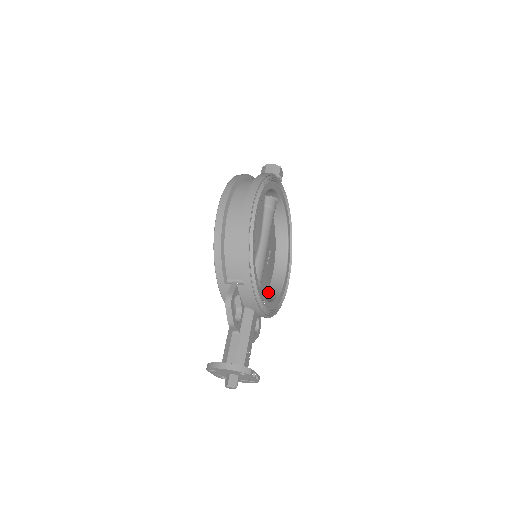
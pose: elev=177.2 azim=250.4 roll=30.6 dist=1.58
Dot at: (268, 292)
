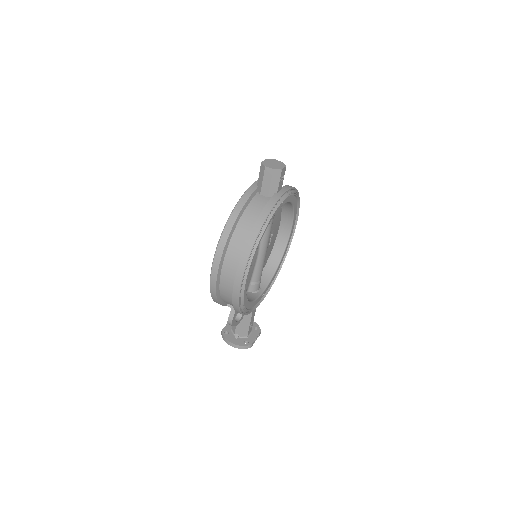
Dot at: (272, 253)
